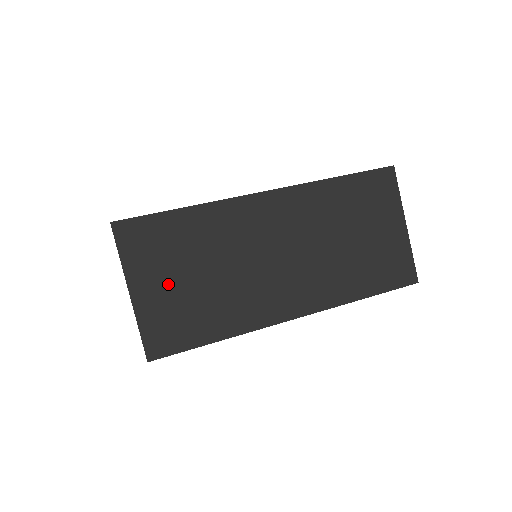
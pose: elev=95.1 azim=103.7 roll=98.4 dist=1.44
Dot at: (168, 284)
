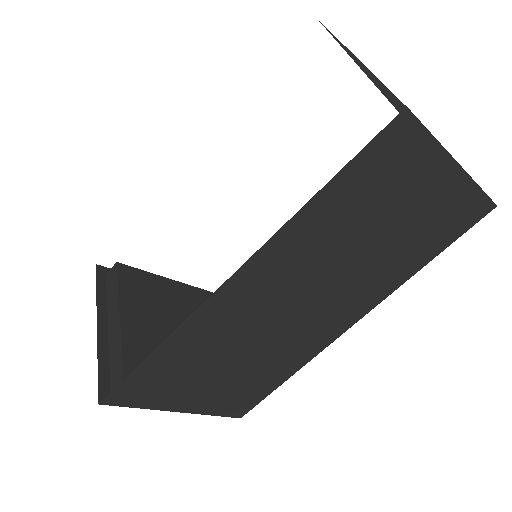
Dot at: (205, 389)
